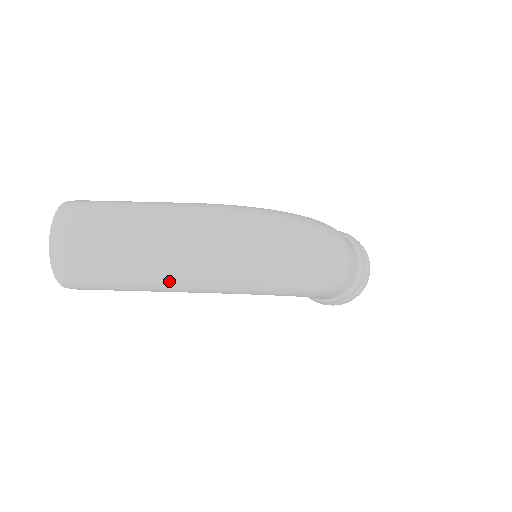
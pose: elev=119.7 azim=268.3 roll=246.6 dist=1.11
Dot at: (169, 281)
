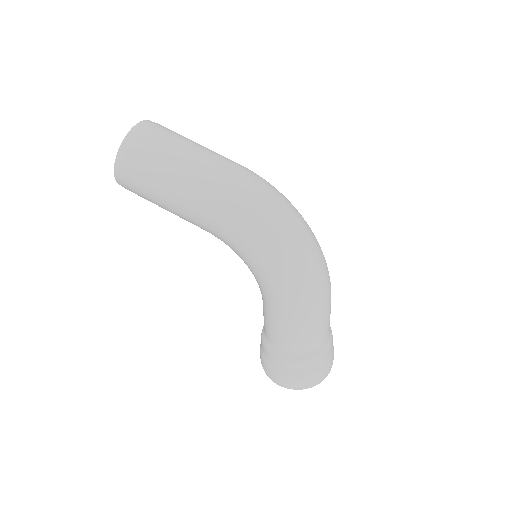
Dot at: (201, 187)
